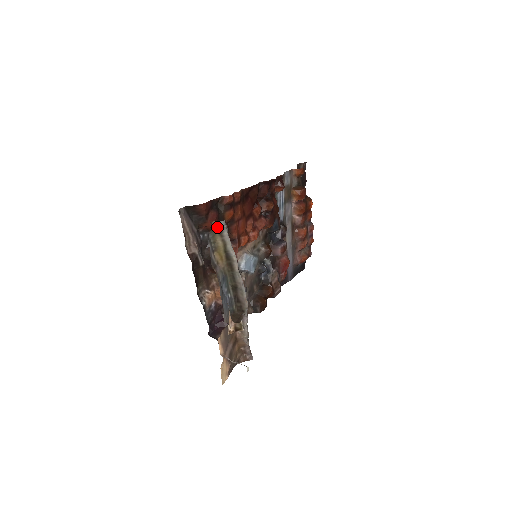
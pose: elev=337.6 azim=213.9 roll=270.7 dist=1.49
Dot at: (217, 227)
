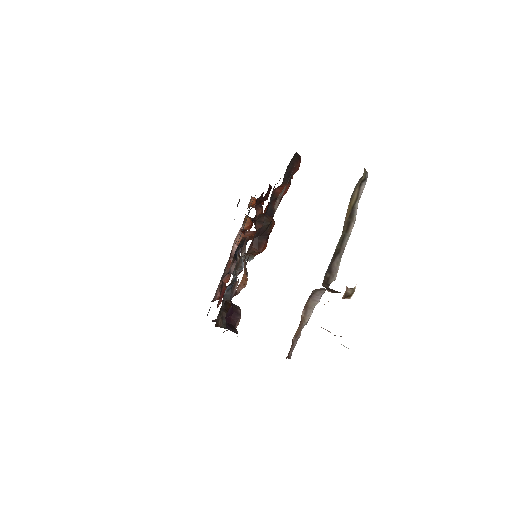
Dot at: (363, 176)
